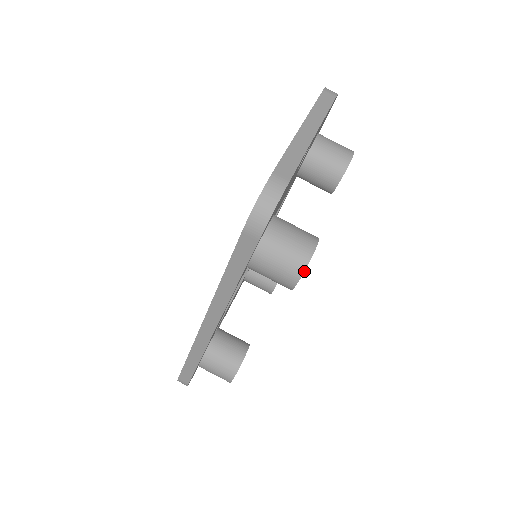
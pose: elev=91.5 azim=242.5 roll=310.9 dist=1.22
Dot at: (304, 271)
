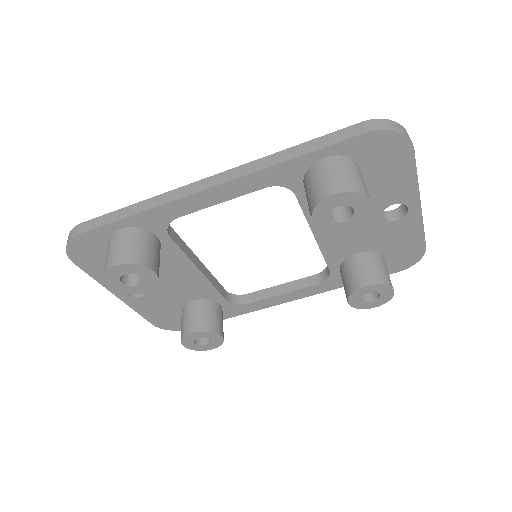
Dot at: (353, 192)
